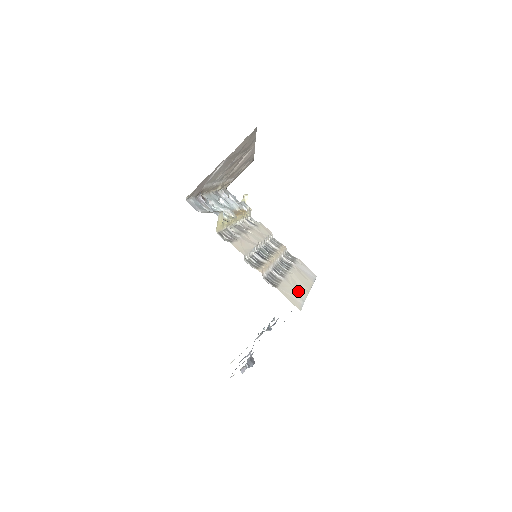
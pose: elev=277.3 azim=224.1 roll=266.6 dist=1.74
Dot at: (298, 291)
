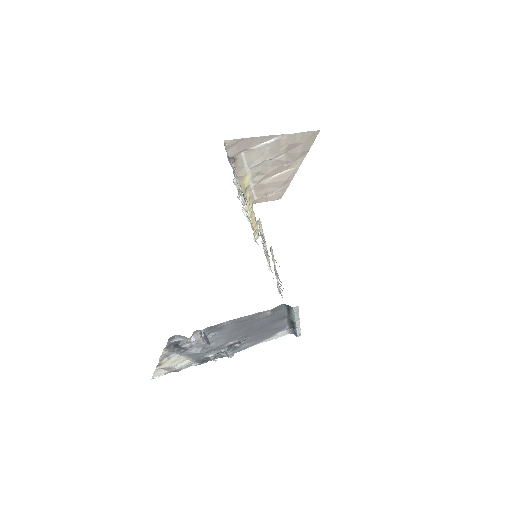
Dot at: occluded
